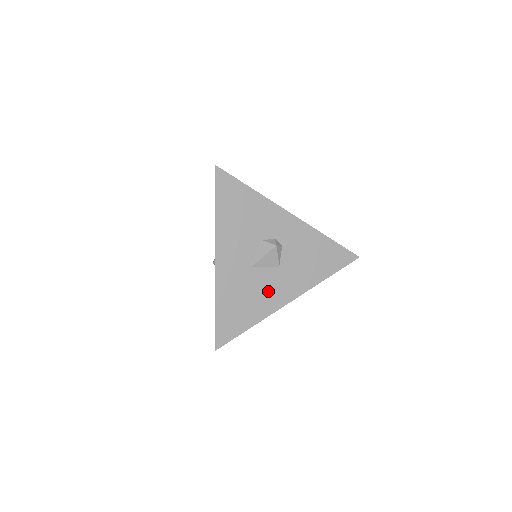
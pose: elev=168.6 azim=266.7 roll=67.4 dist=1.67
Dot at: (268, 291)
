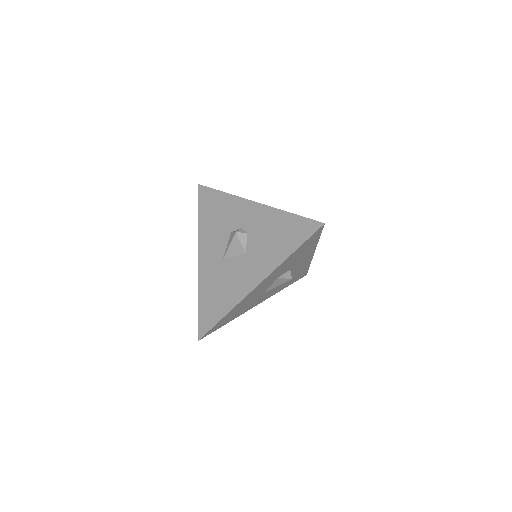
Dot at: (237, 279)
